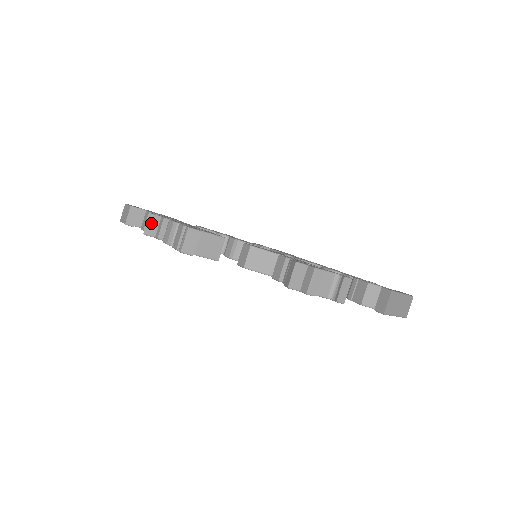
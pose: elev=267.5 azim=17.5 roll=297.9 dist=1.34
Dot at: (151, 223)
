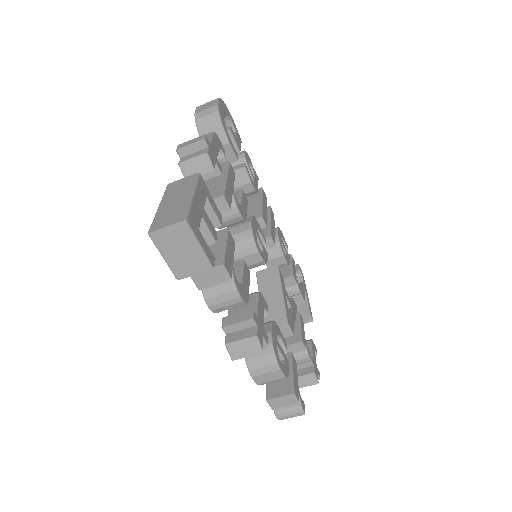
Dot at: (250, 351)
